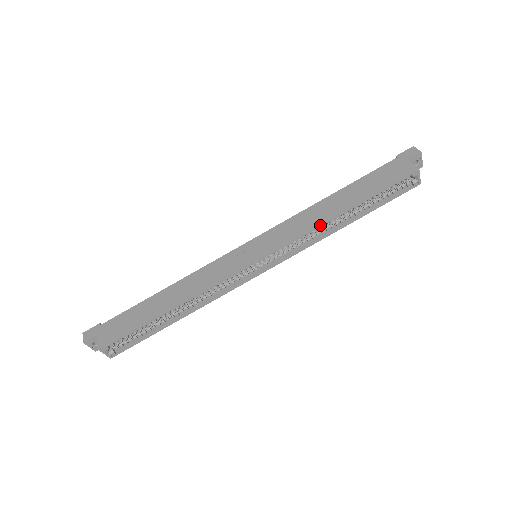
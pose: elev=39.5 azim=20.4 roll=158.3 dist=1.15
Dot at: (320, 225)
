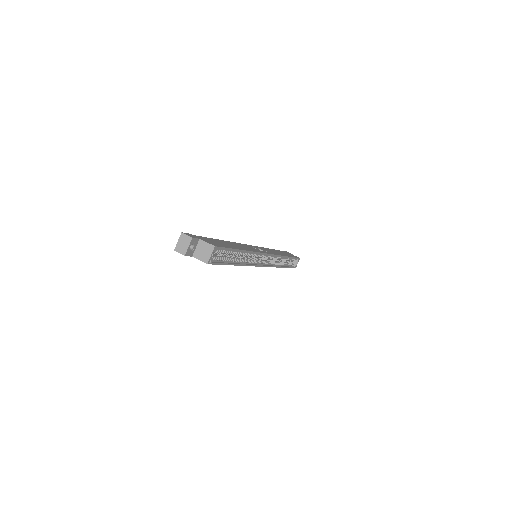
Dot at: (283, 256)
